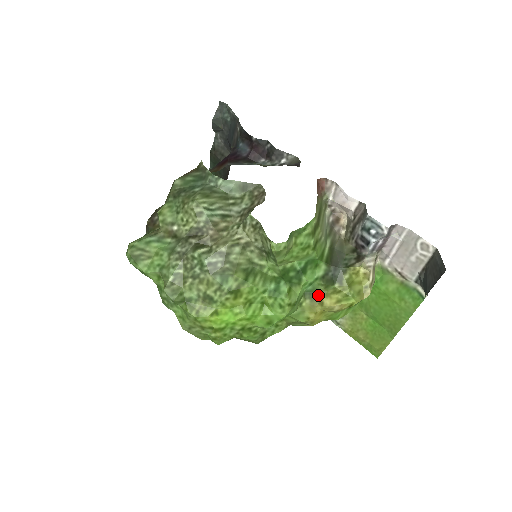
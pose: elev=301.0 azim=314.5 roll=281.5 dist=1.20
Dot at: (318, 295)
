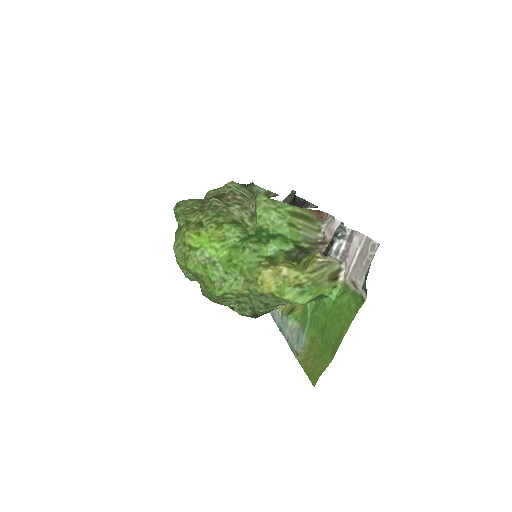
Dot at: (277, 262)
